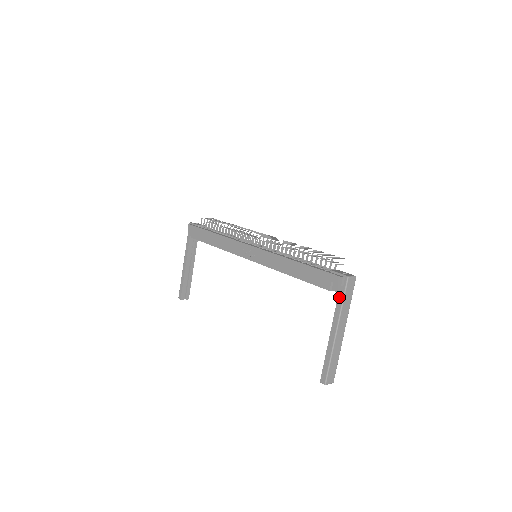
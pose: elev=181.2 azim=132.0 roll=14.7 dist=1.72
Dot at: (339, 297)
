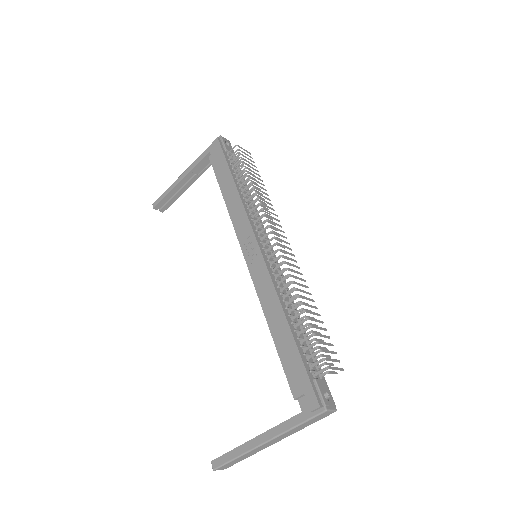
Dot at: (298, 416)
